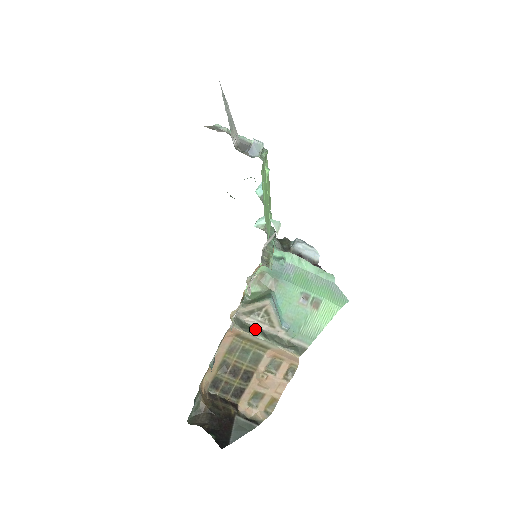
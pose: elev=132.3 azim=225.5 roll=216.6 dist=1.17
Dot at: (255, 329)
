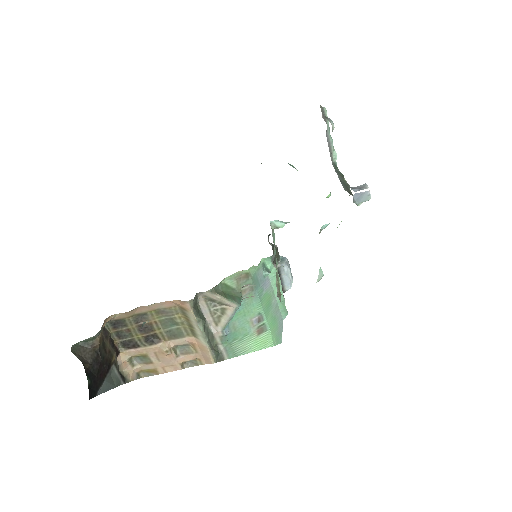
Dot at: (202, 316)
